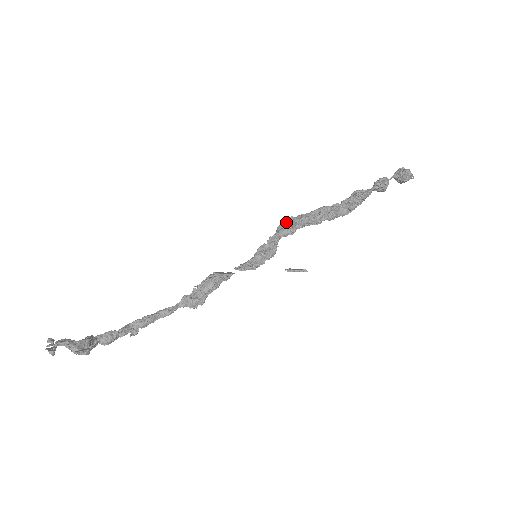
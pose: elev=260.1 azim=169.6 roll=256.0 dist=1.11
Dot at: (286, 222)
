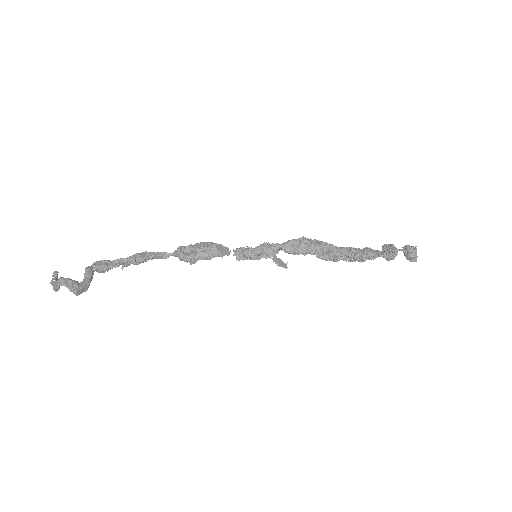
Dot at: (297, 241)
